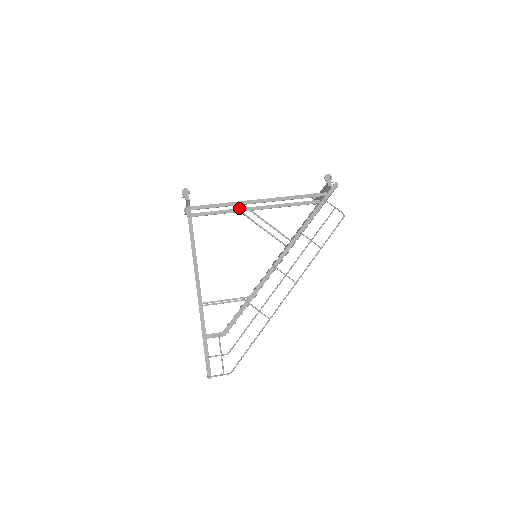
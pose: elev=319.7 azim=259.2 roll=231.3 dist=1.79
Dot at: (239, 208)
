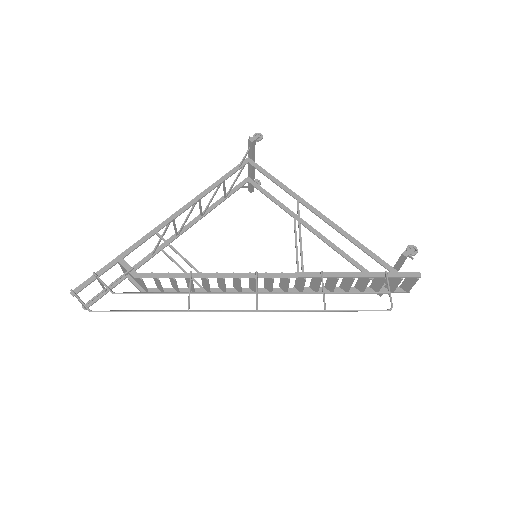
Dot at: occluded
